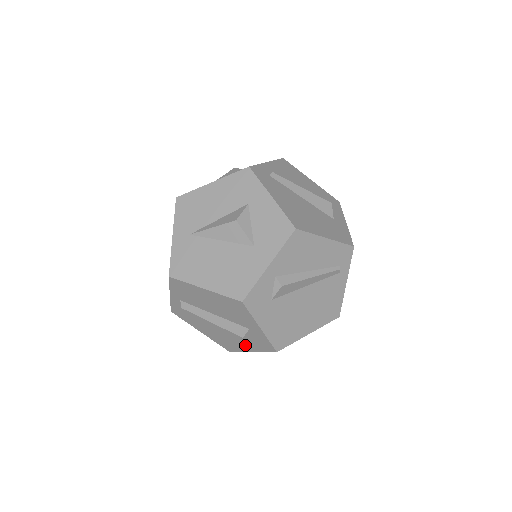
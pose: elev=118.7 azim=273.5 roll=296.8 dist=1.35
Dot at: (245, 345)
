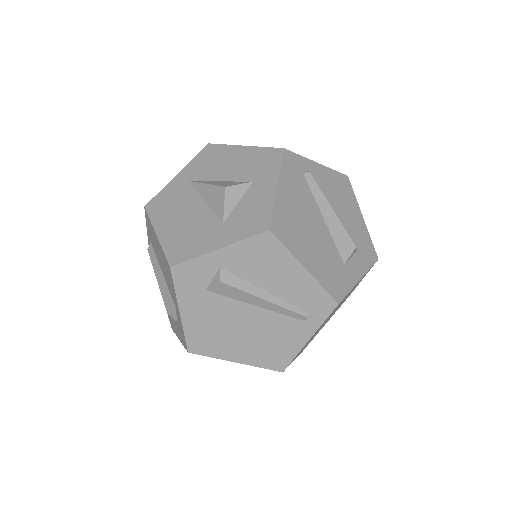
Dot at: (176, 327)
